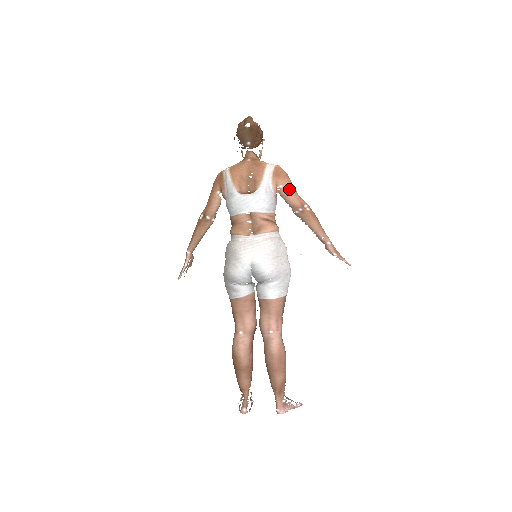
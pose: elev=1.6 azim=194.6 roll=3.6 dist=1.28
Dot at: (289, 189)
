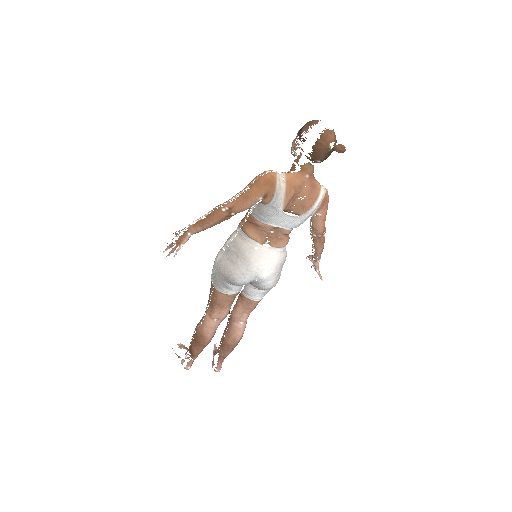
Dot at: (324, 218)
